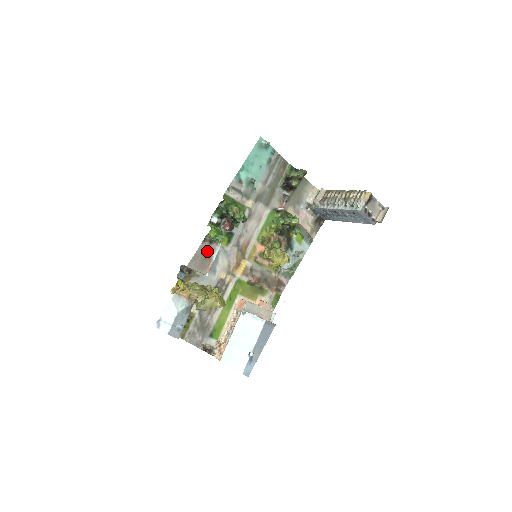
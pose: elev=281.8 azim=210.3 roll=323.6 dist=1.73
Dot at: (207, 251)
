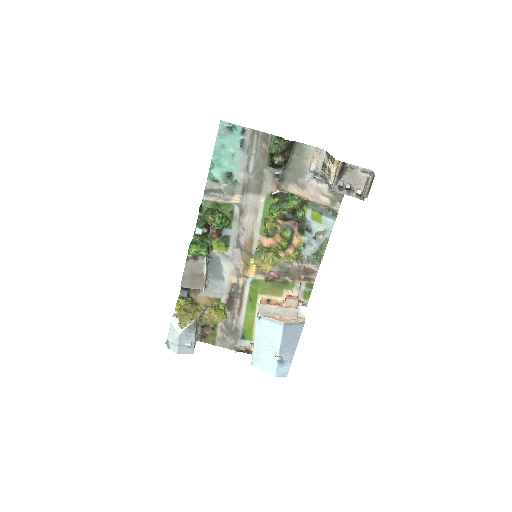
Dot at: (195, 268)
